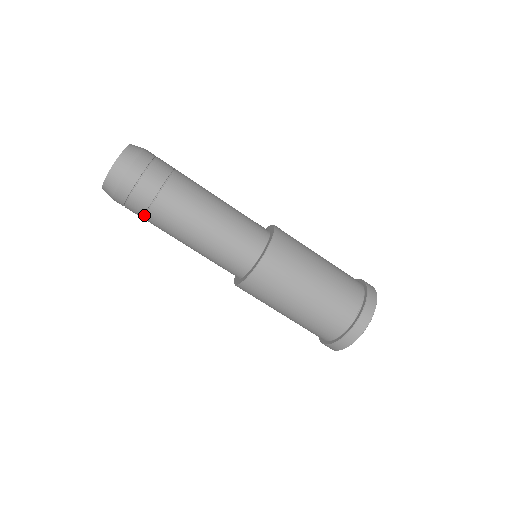
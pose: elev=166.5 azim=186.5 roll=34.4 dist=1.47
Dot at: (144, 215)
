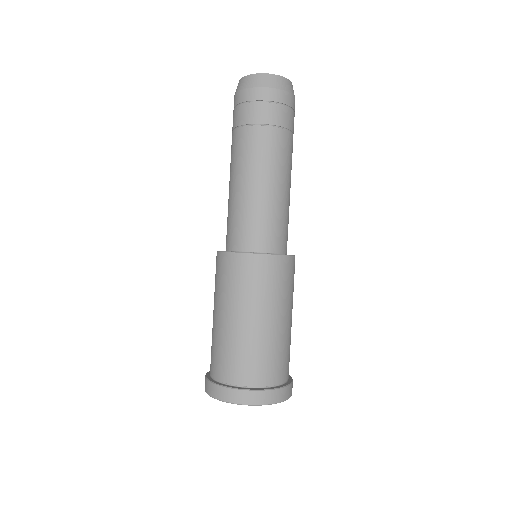
Dot at: (254, 124)
